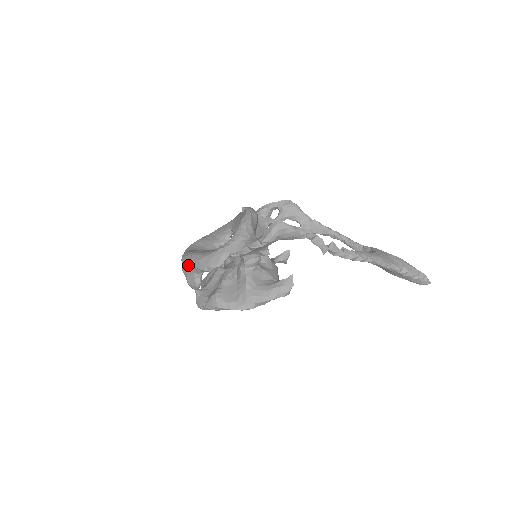
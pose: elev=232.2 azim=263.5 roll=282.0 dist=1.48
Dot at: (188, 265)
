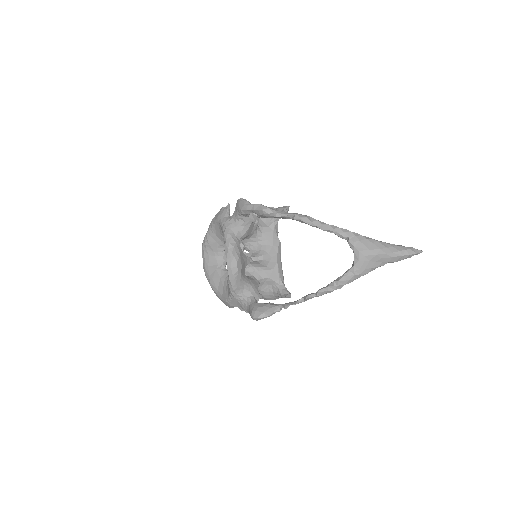
Dot at: occluded
